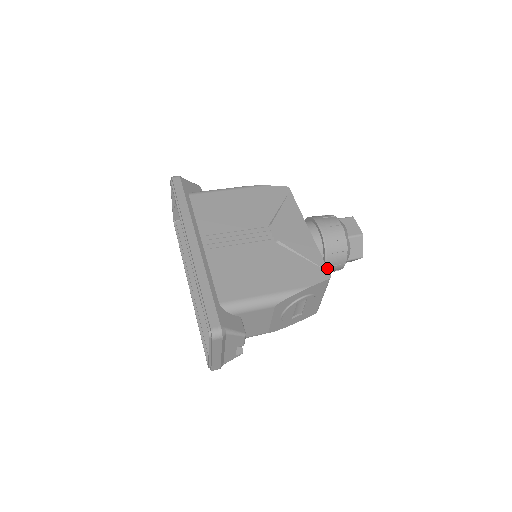
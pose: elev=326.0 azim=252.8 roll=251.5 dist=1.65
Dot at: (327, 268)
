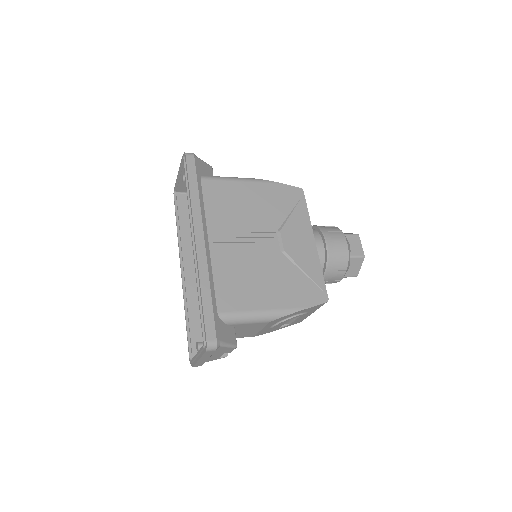
Dot at: (326, 290)
